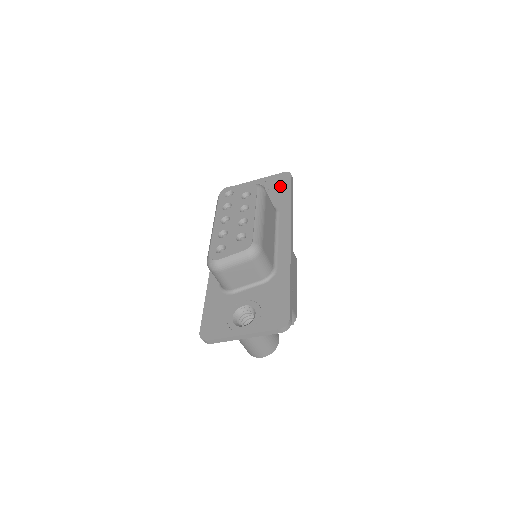
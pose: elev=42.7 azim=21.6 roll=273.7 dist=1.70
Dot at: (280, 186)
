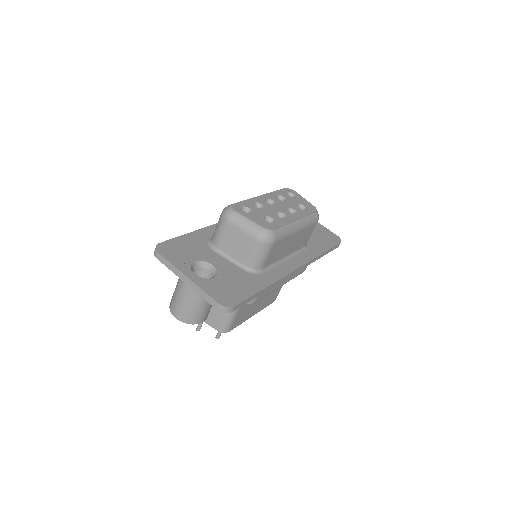
Dot at: (326, 239)
